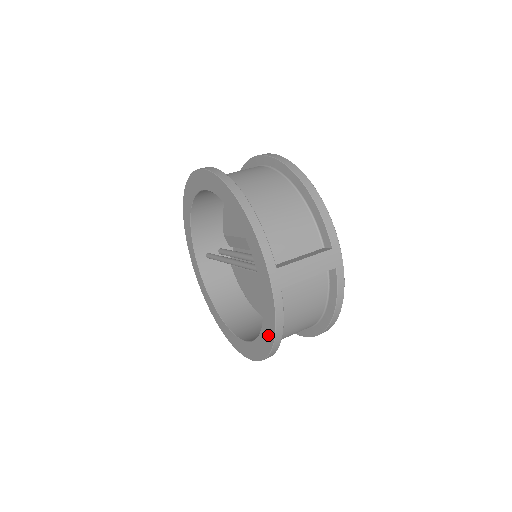
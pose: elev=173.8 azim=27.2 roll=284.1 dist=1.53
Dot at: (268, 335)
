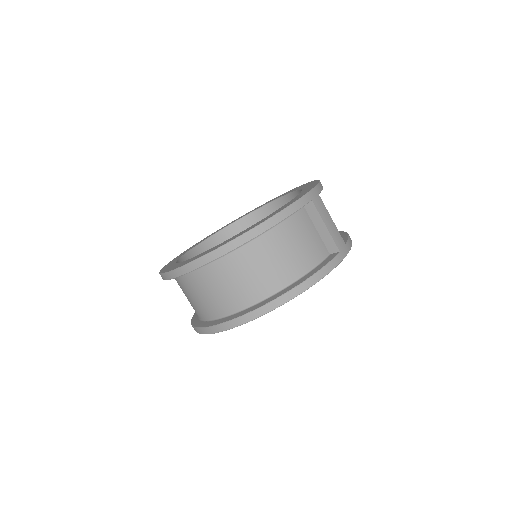
Dot at: occluded
